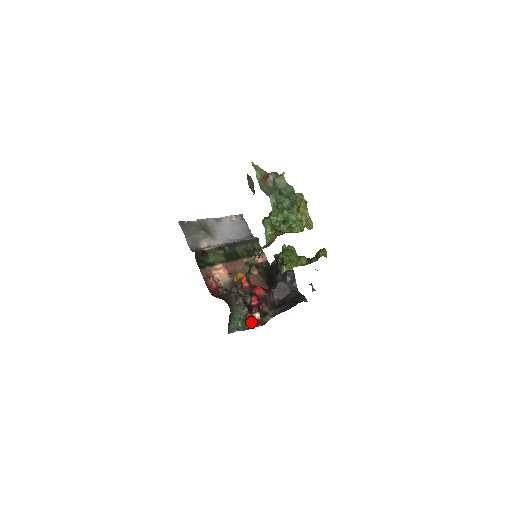
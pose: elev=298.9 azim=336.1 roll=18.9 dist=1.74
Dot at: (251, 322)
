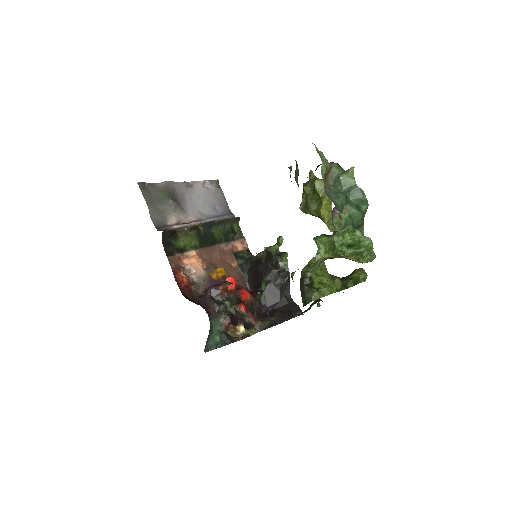
Dot at: (233, 337)
